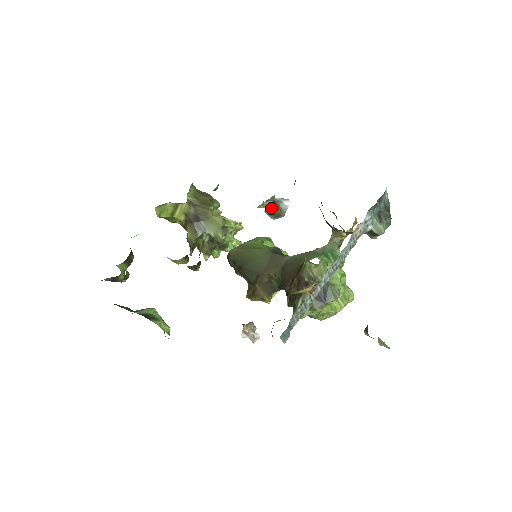
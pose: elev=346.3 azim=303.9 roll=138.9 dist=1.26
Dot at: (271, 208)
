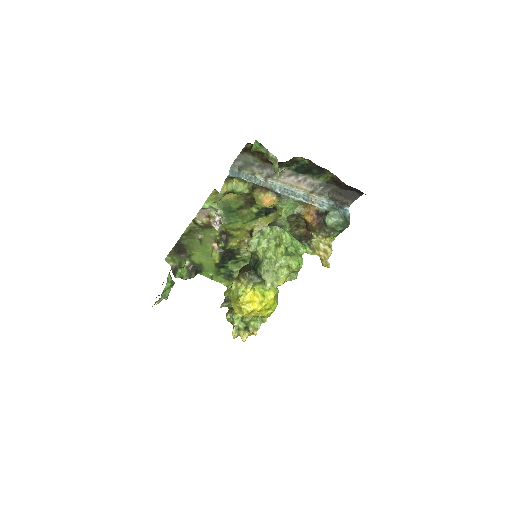
Dot at: occluded
